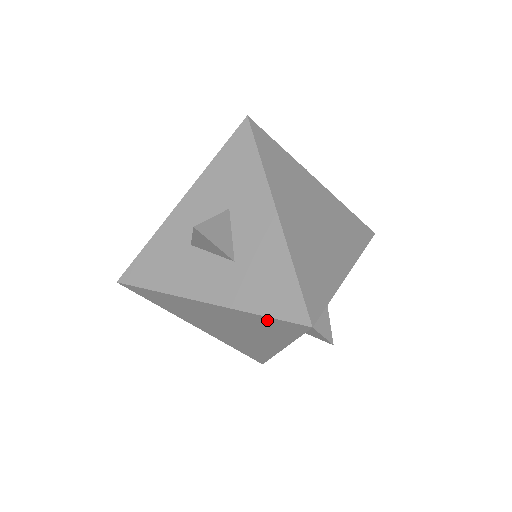
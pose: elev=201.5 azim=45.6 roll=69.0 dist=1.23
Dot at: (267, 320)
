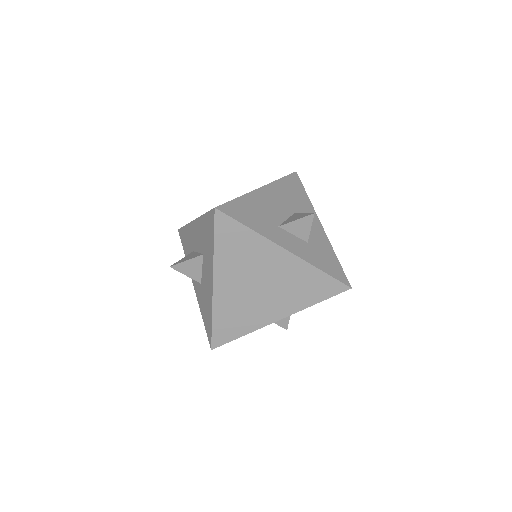
Dot at: occluded
